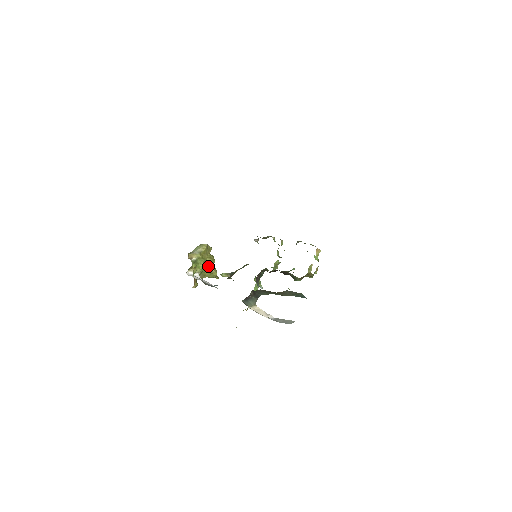
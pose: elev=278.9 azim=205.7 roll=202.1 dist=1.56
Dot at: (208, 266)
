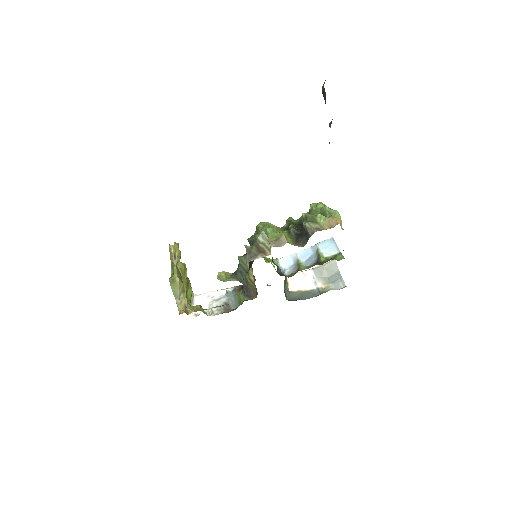
Dot at: (174, 264)
